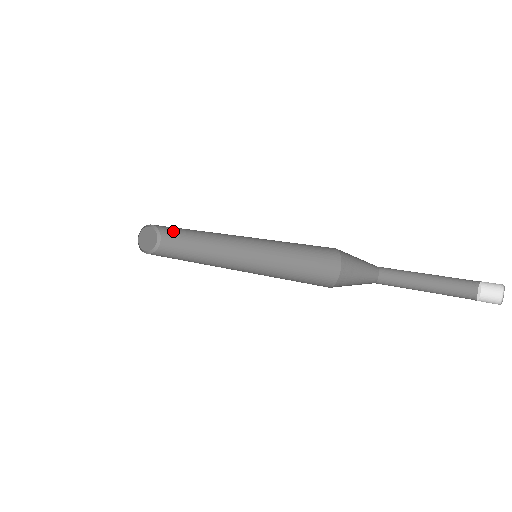
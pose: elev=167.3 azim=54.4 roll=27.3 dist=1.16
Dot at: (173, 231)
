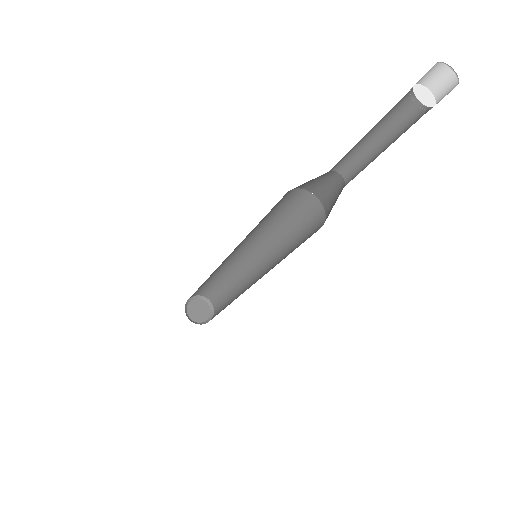
Dot at: (210, 289)
